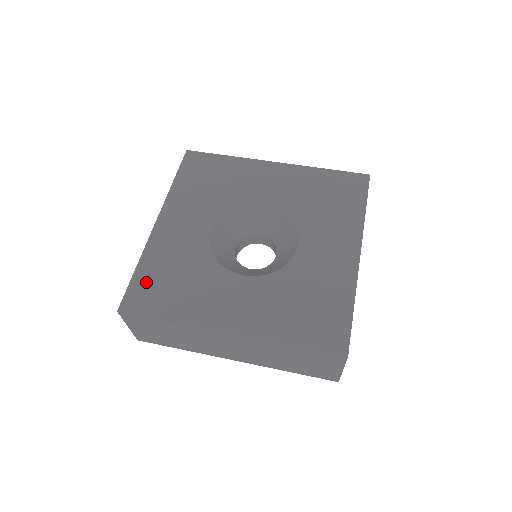
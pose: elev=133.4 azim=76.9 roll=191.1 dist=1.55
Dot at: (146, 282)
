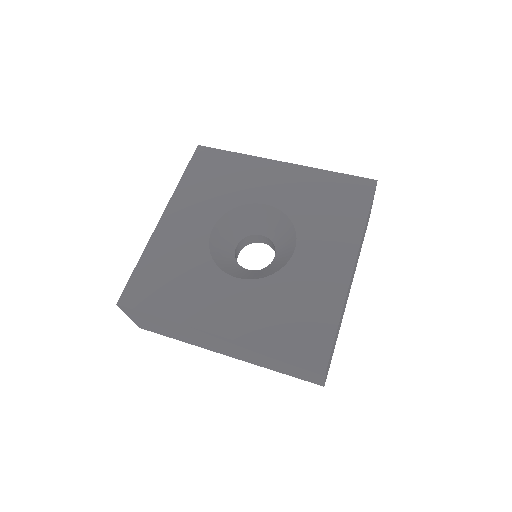
Dot at: (145, 278)
